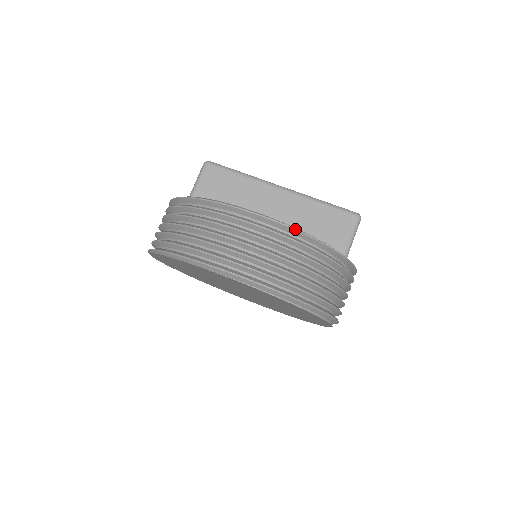
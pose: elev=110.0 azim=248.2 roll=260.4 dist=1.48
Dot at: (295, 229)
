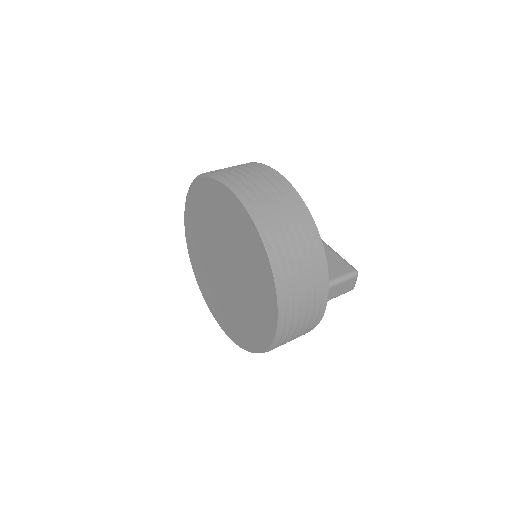
Dot at: (299, 195)
